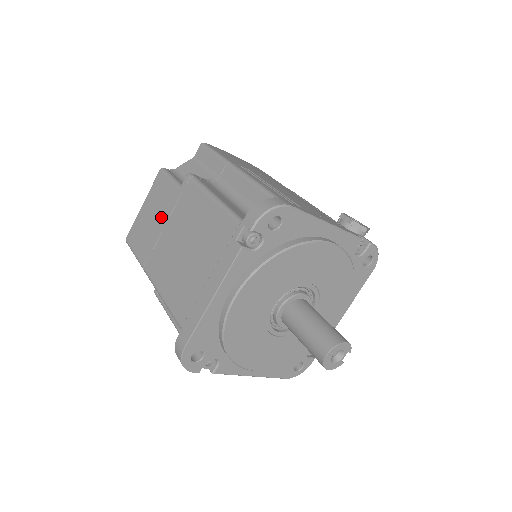
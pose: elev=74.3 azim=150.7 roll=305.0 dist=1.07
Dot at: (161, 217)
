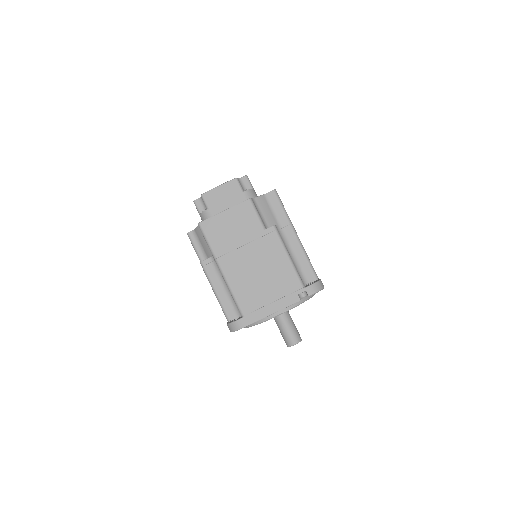
Dot at: (243, 236)
